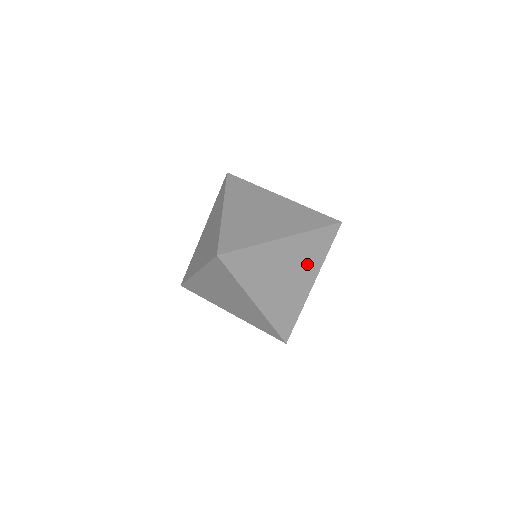
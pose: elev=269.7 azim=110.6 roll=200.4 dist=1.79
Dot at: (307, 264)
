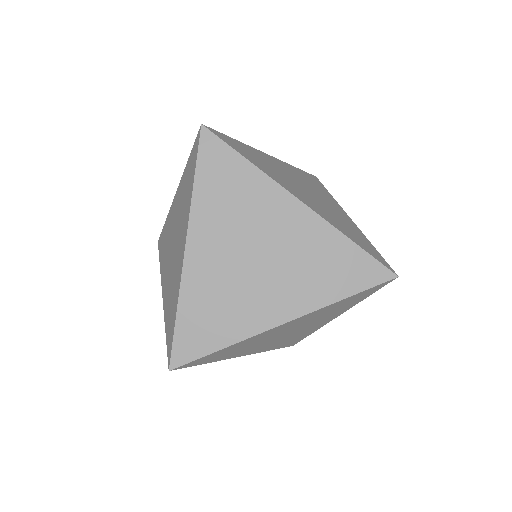
Dot at: (326, 316)
